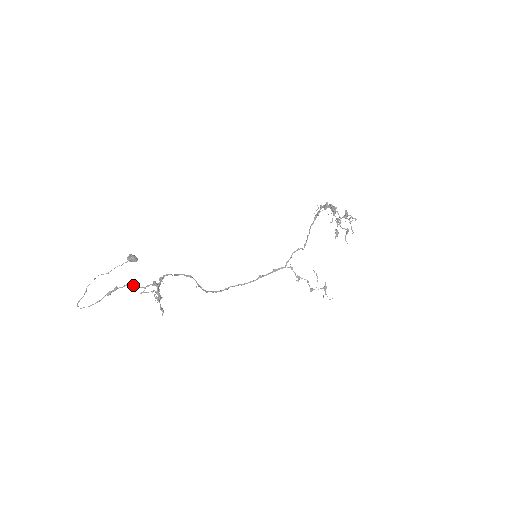
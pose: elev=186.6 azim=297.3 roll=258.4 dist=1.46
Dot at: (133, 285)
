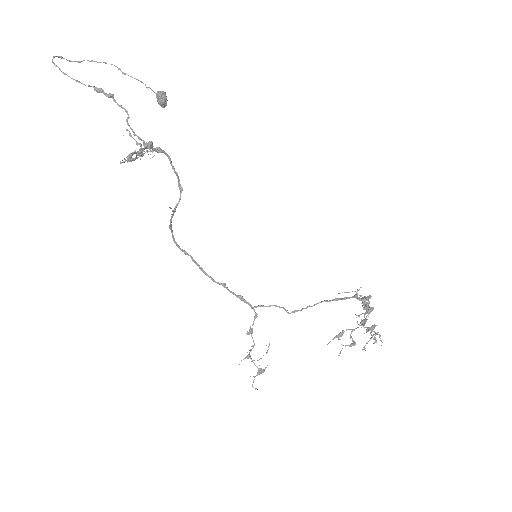
Dot at: occluded
